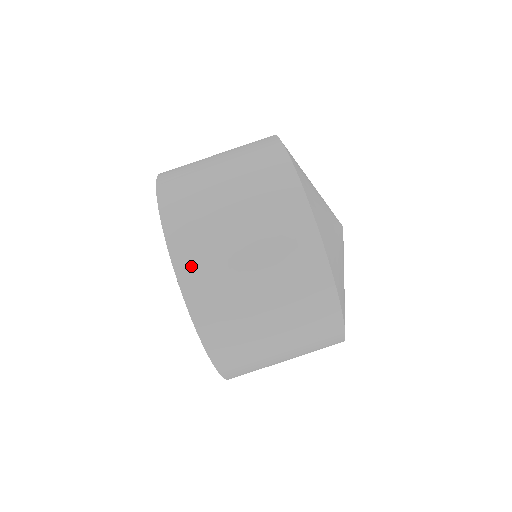
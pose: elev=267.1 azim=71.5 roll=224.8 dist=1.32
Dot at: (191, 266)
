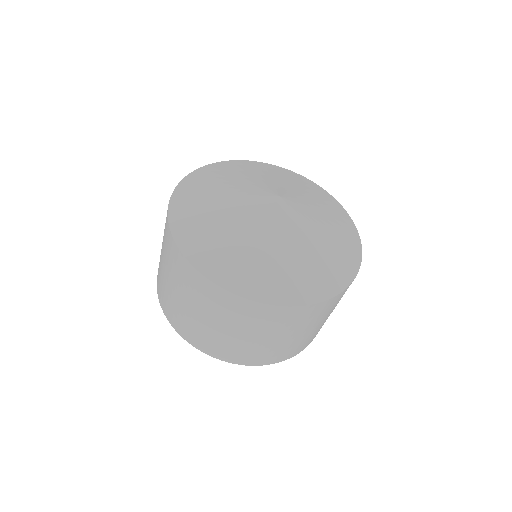
Dot at: (234, 357)
